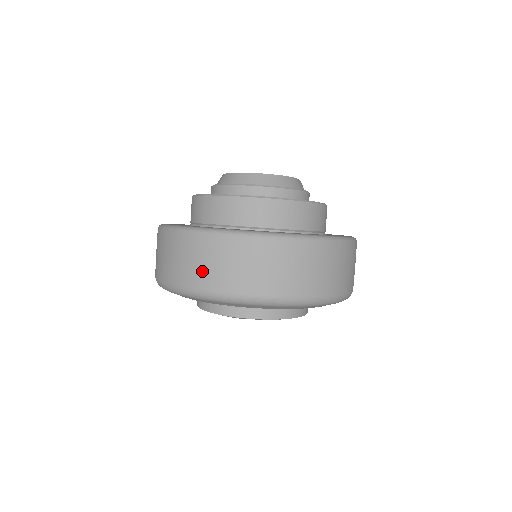
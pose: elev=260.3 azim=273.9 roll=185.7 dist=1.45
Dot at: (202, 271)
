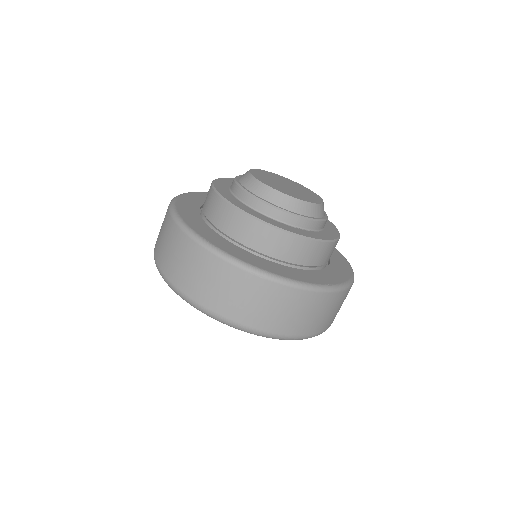
Dot at: (180, 270)
